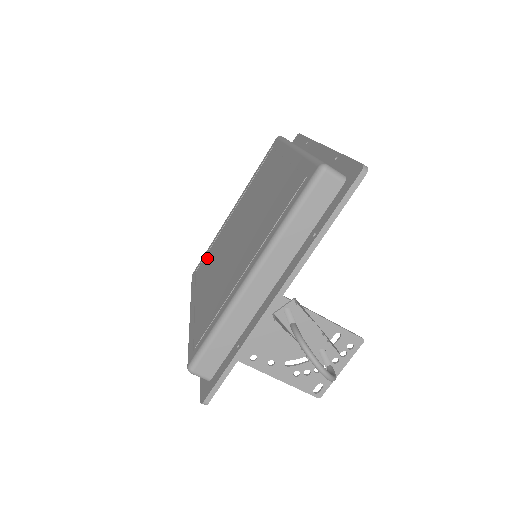
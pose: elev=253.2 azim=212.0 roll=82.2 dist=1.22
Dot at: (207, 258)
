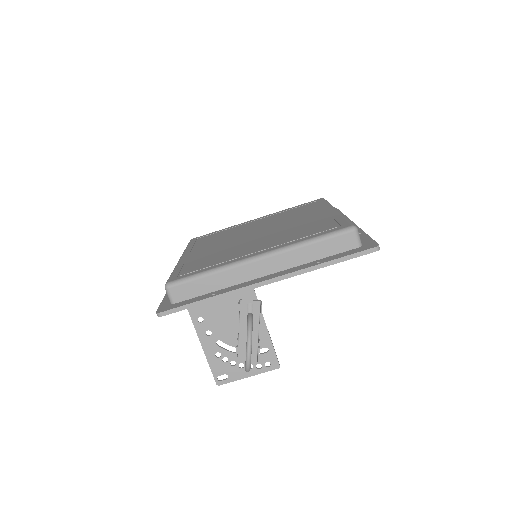
Dot at: (215, 235)
